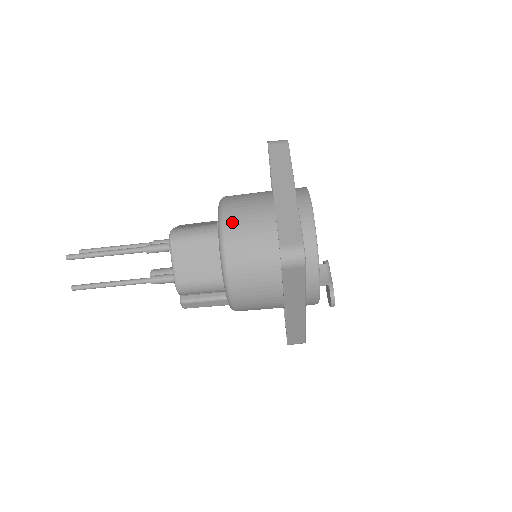
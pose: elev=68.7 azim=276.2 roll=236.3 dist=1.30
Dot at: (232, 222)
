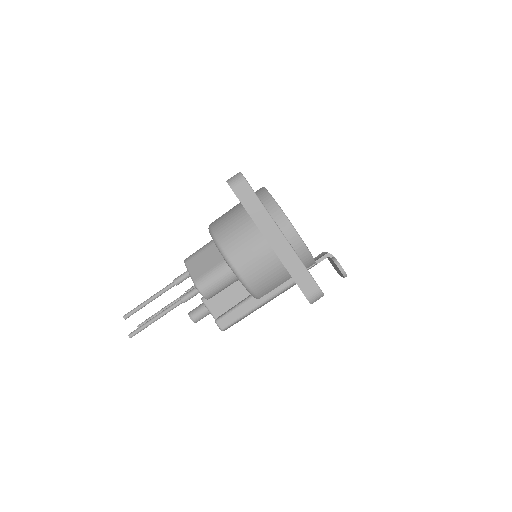
Dot at: (215, 220)
